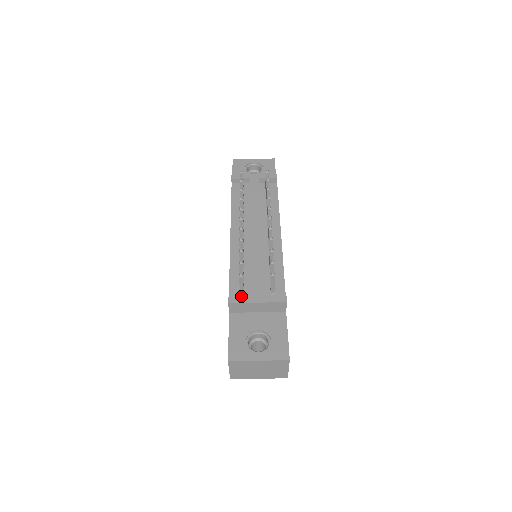
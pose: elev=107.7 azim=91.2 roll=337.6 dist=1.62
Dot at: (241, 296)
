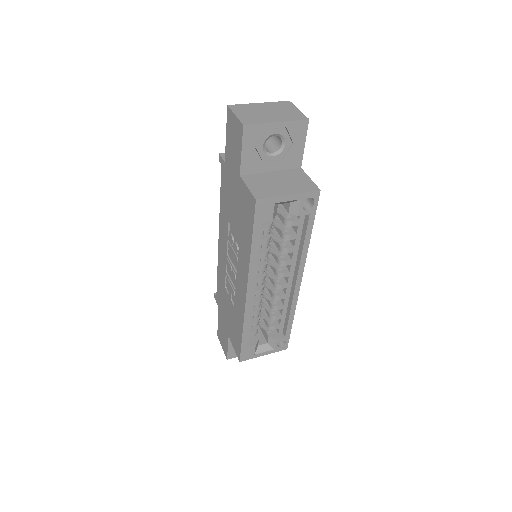
Dot at: occluded
